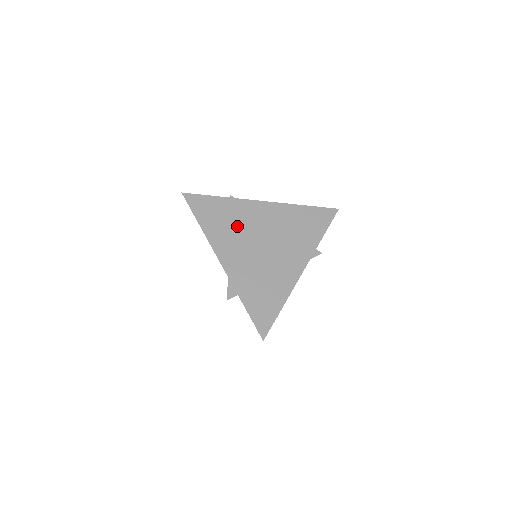
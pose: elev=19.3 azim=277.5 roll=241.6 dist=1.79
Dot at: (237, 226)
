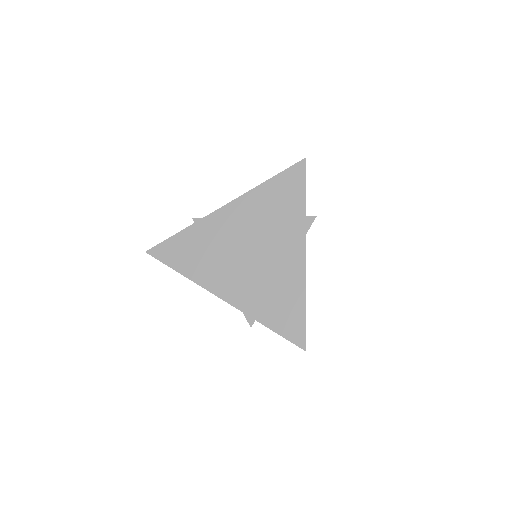
Dot at: (215, 250)
